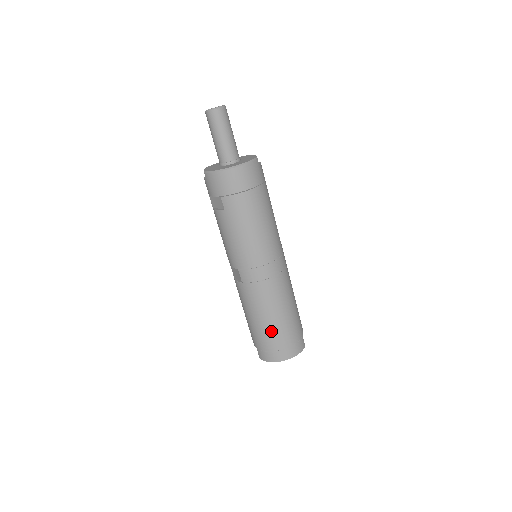
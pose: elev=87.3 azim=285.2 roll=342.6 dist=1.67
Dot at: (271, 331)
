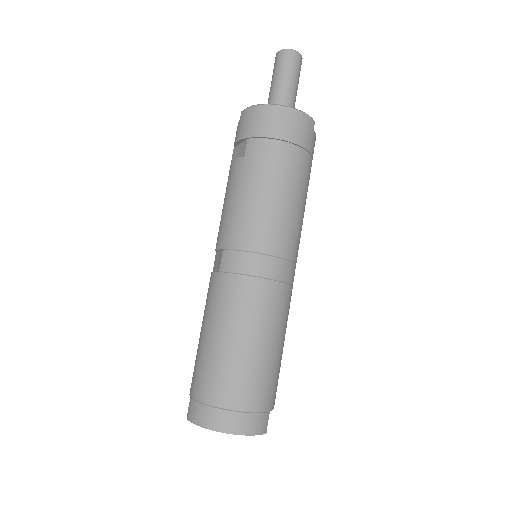
Dot at: (225, 366)
